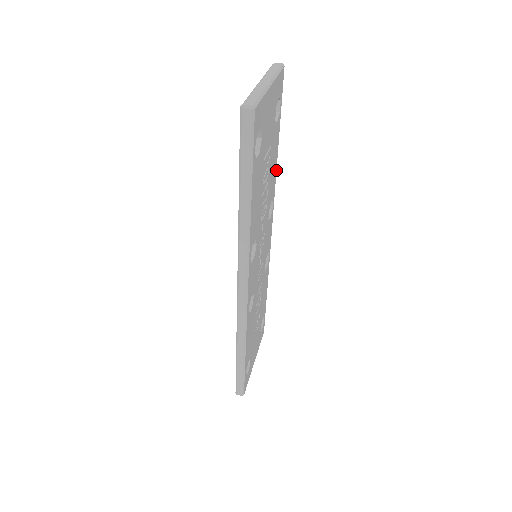
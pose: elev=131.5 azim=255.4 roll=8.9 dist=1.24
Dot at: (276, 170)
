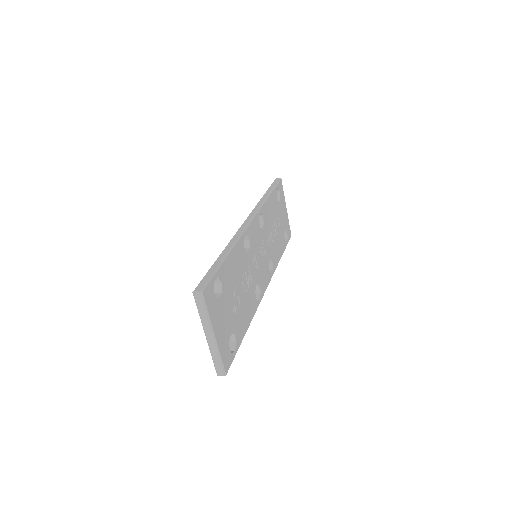
Dot at: occluded
